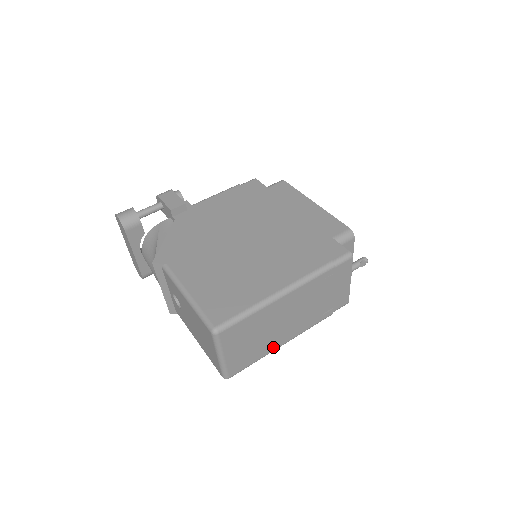
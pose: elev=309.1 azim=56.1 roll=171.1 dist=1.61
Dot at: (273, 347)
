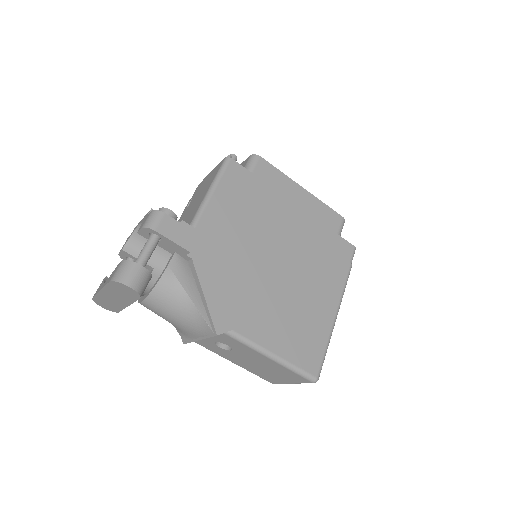
Dot at: occluded
